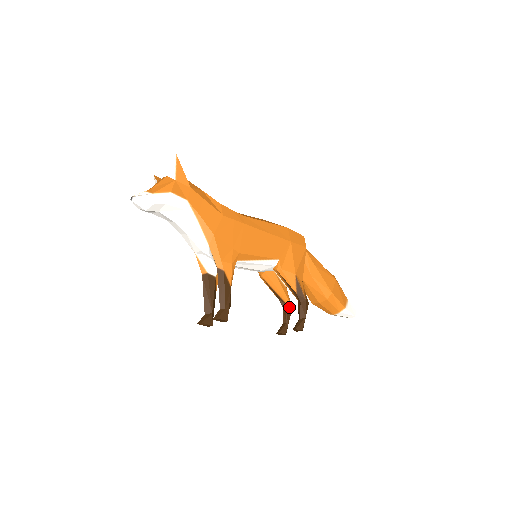
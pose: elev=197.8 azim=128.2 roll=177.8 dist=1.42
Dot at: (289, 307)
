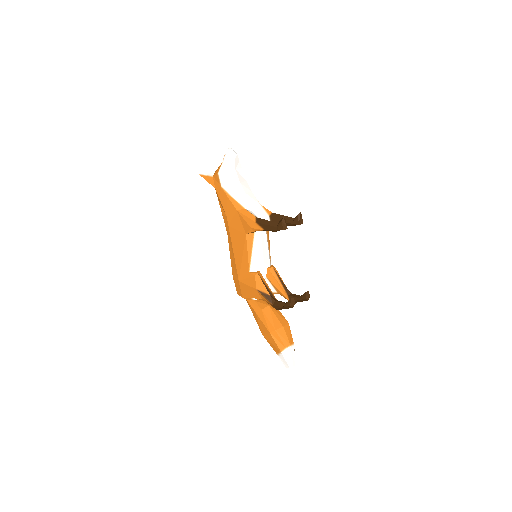
Dot at: occluded
